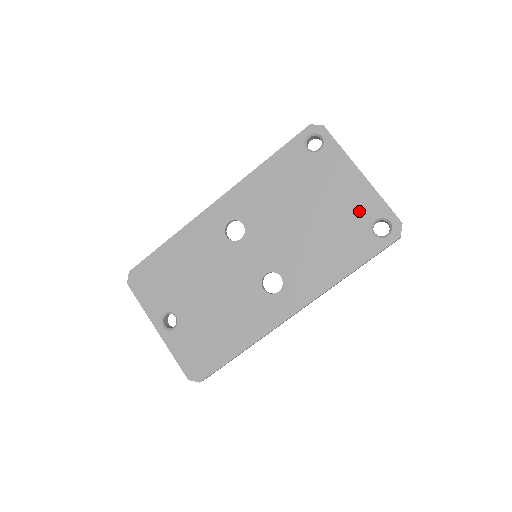
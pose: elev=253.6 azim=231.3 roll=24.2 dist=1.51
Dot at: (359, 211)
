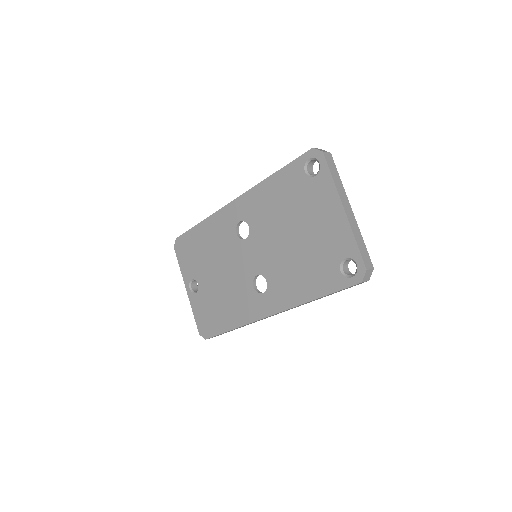
Dot at: (334, 245)
